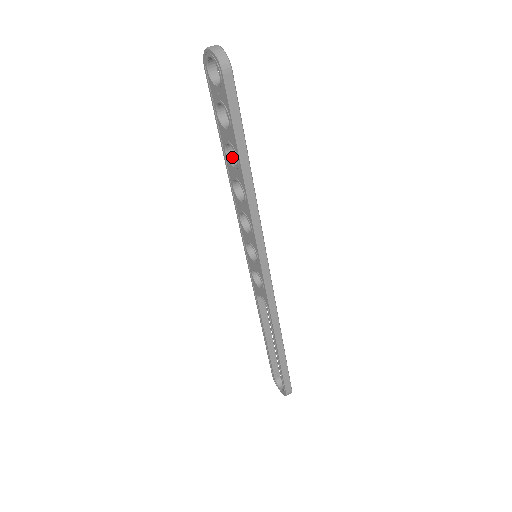
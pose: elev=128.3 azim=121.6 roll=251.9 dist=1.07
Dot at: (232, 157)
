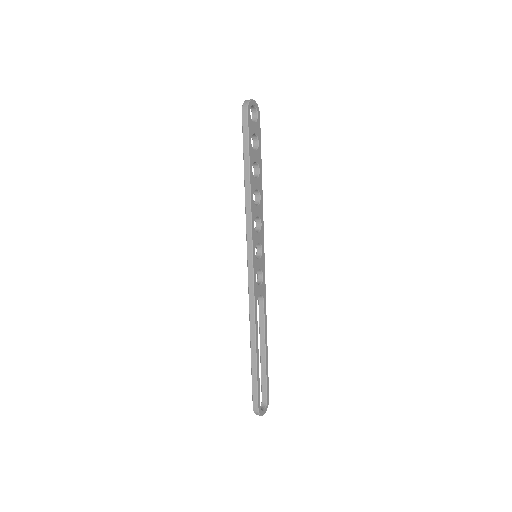
Dot at: (256, 175)
